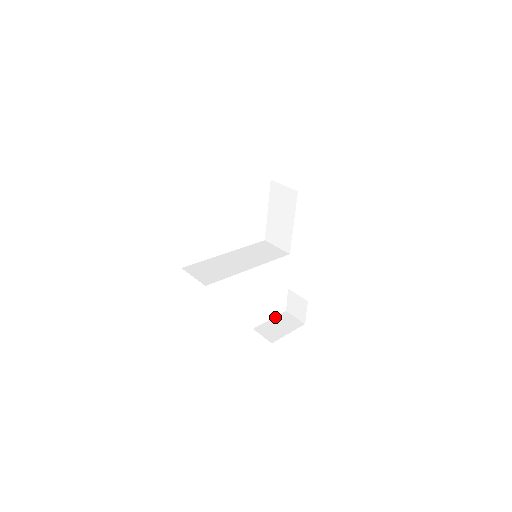
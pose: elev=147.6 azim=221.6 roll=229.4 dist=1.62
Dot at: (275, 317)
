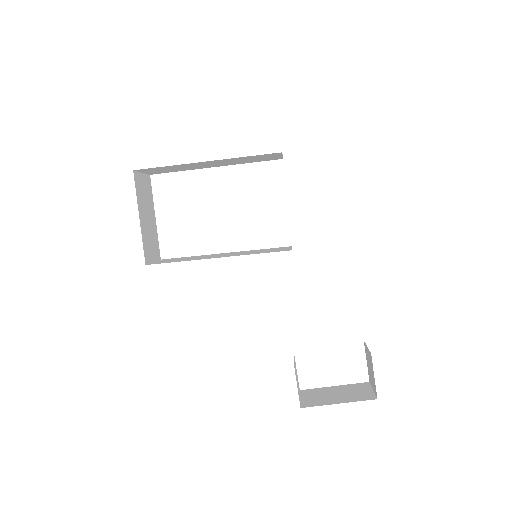
Dot at: occluded
